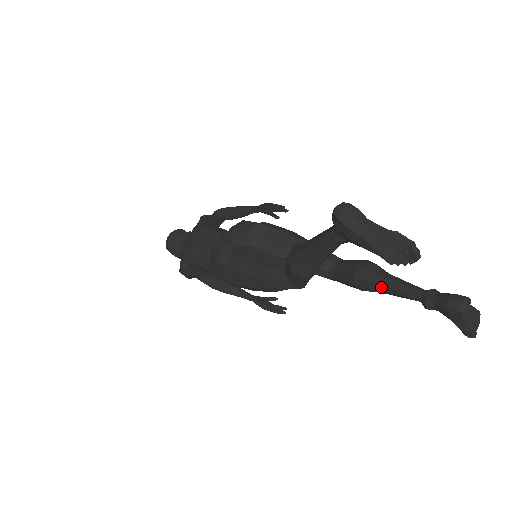
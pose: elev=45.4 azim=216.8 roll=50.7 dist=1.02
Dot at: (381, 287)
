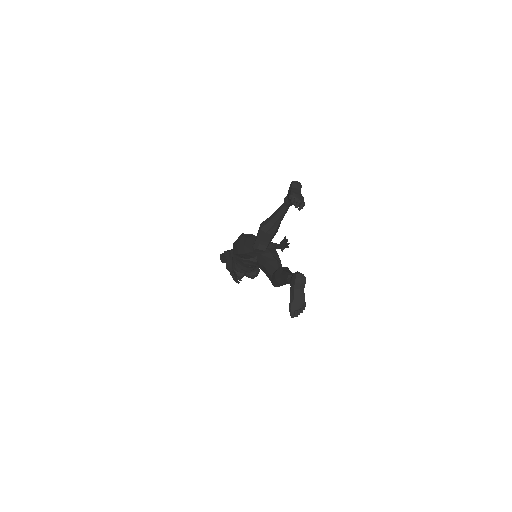
Dot at: (283, 272)
